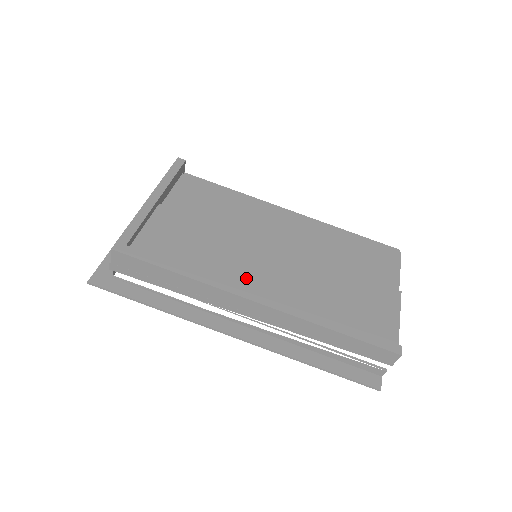
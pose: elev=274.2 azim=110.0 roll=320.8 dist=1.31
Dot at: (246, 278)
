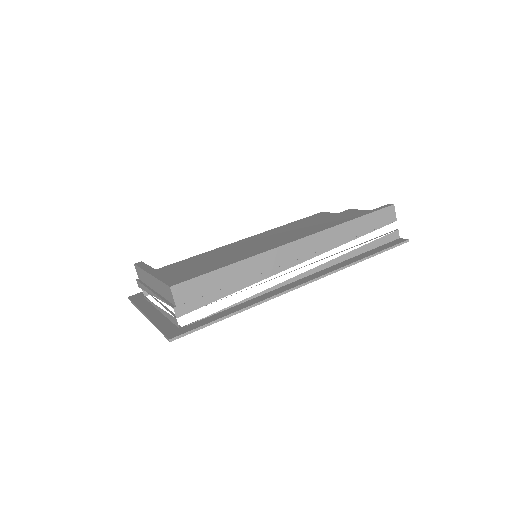
Dot at: occluded
